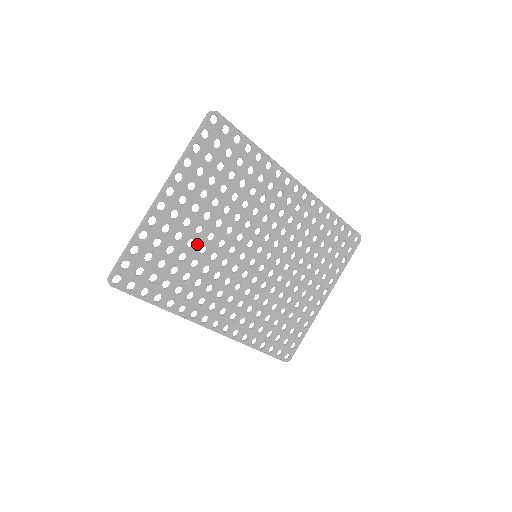
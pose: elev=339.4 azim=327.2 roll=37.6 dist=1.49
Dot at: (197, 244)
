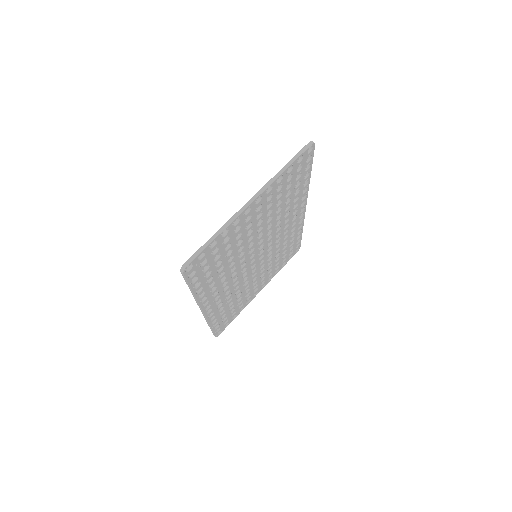
Dot at: (241, 244)
